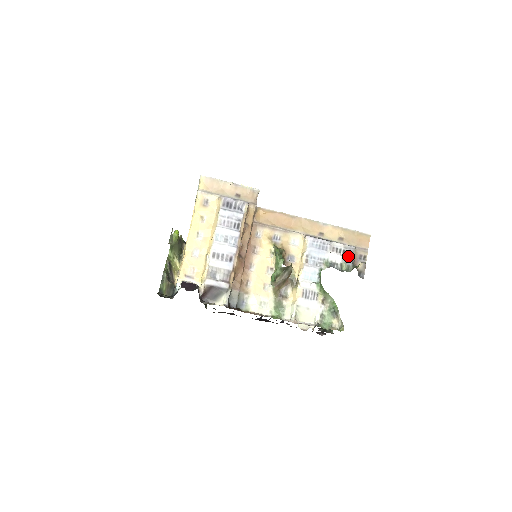
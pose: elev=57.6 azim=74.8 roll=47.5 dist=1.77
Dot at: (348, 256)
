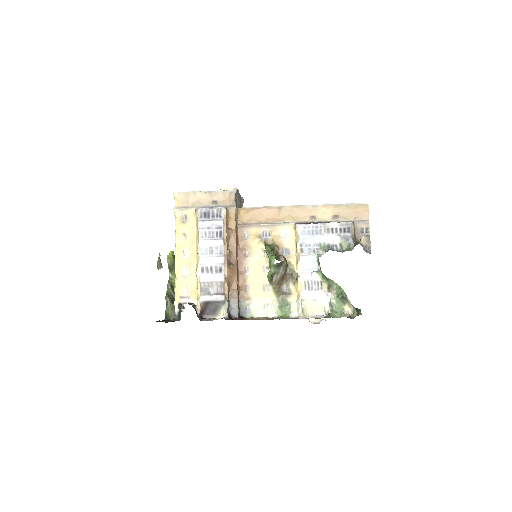
Dot at: (346, 234)
